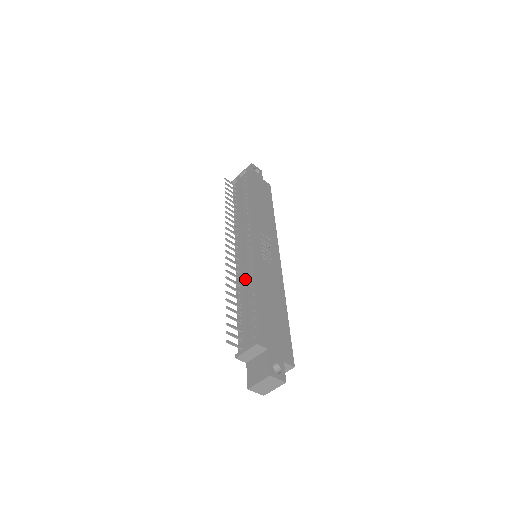
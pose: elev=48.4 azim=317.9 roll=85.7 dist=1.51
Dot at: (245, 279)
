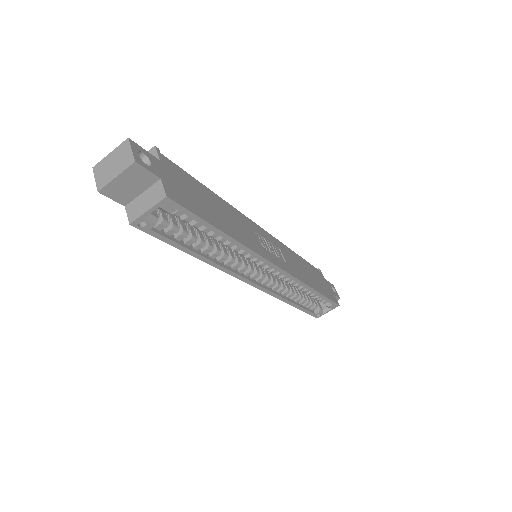
Dot at: occluded
